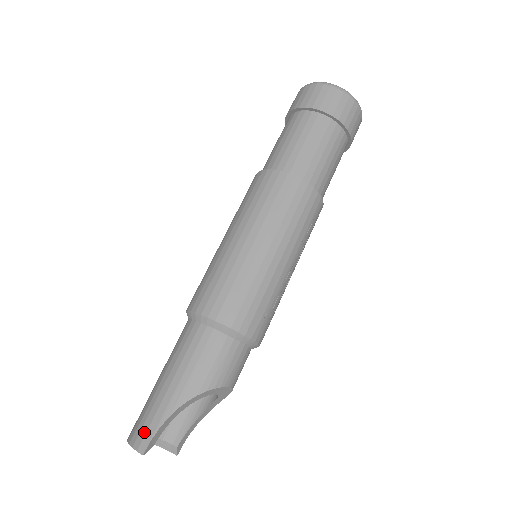
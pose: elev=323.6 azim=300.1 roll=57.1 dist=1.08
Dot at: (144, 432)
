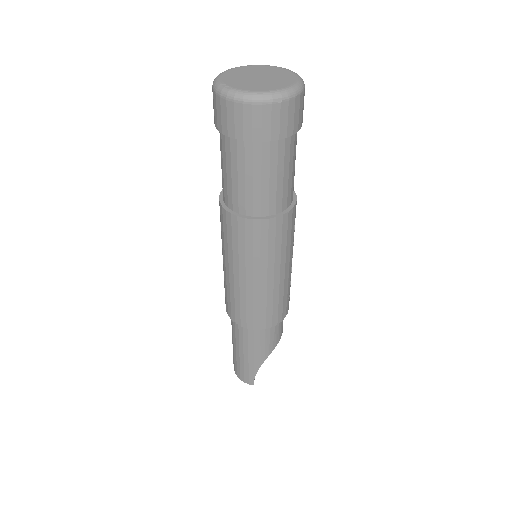
Dot at: (247, 377)
